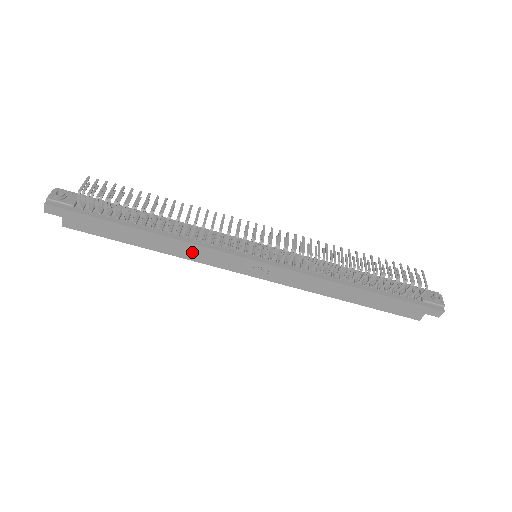
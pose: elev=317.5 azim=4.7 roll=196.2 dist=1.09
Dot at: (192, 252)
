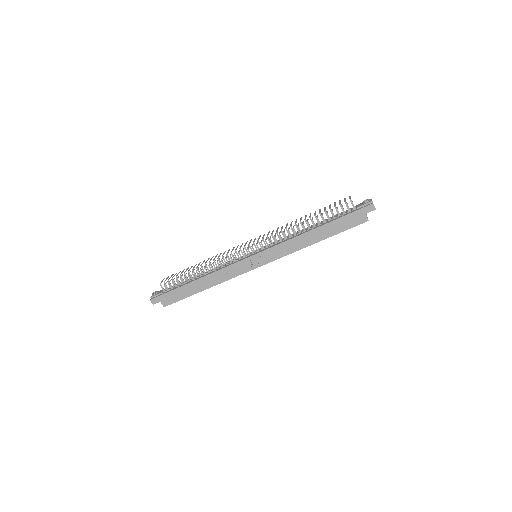
Dot at: (223, 275)
